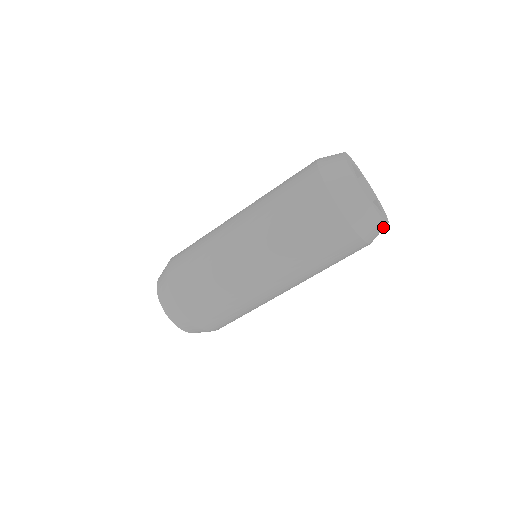
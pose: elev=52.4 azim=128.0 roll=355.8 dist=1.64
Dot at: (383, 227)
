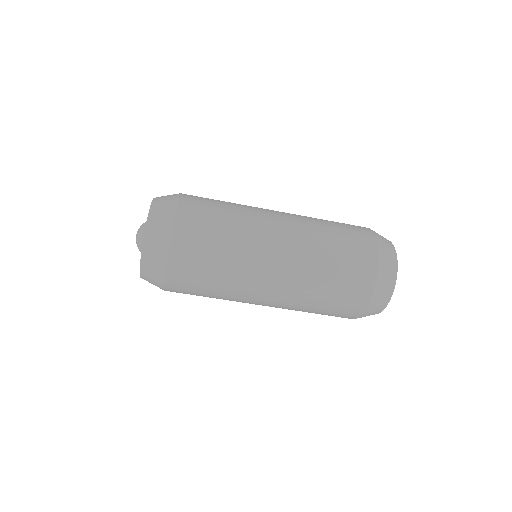
Dot at: (376, 313)
